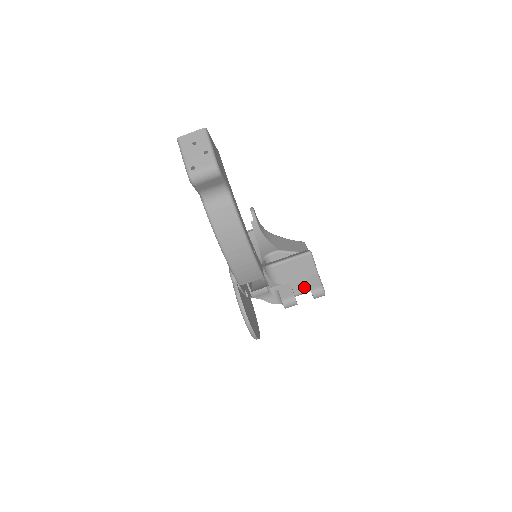
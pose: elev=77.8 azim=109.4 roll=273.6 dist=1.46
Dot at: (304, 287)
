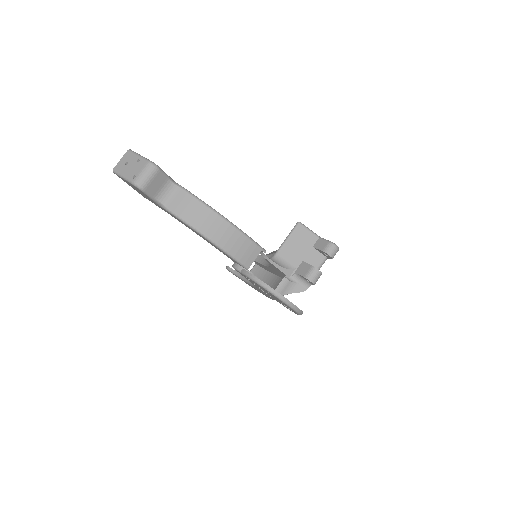
Dot at: (318, 257)
